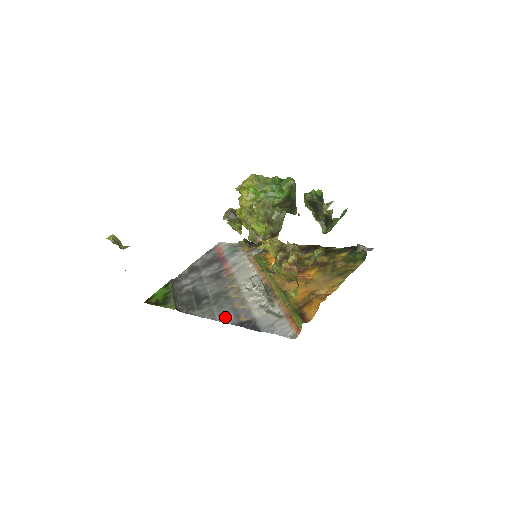
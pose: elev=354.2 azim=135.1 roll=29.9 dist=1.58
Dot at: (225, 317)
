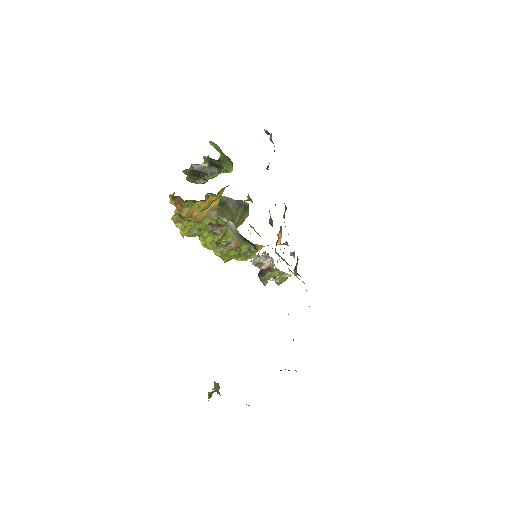
Dot at: occluded
